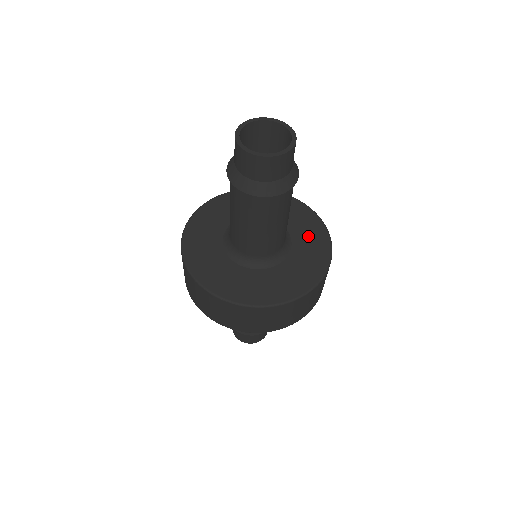
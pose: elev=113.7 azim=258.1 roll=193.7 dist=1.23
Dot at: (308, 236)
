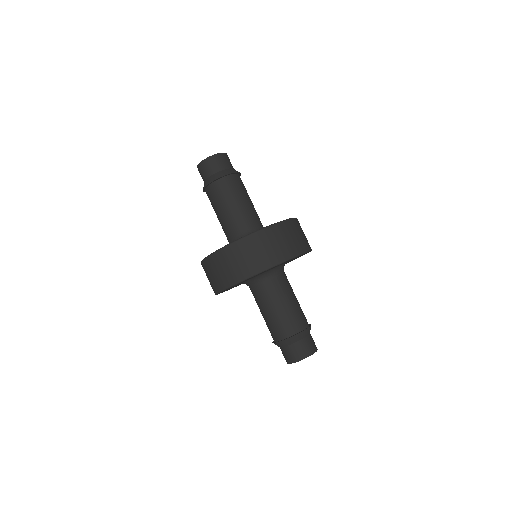
Dot at: occluded
